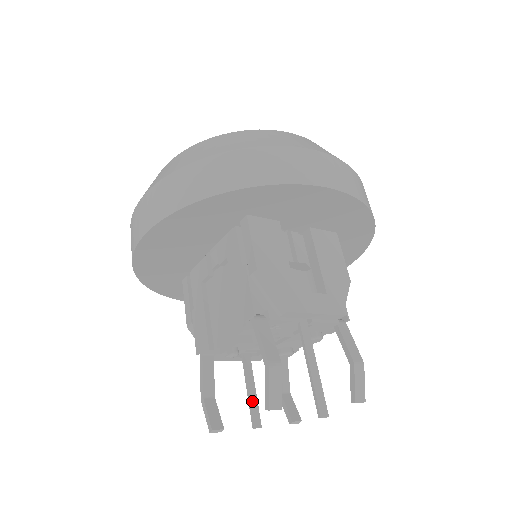
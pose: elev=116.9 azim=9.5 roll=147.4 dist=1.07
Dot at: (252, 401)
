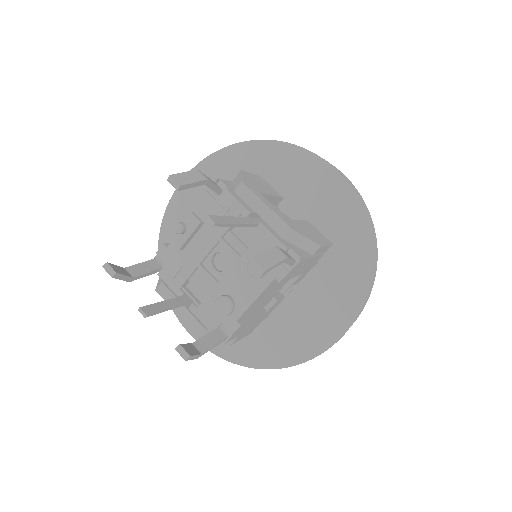
Dot at: (160, 304)
